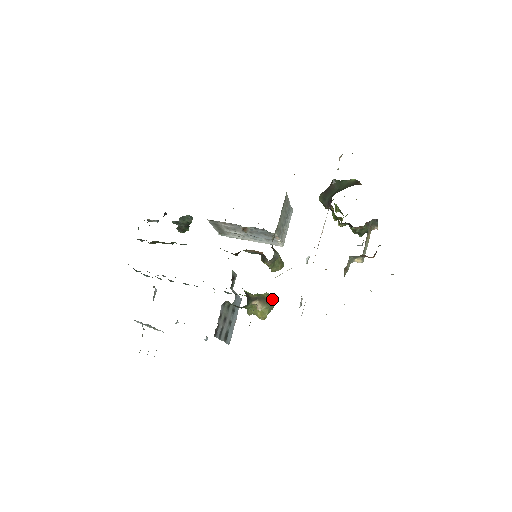
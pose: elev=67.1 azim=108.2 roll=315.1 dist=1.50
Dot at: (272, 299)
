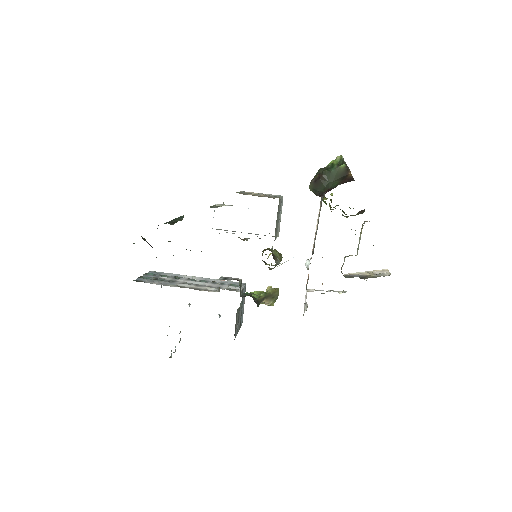
Dot at: (277, 292)
